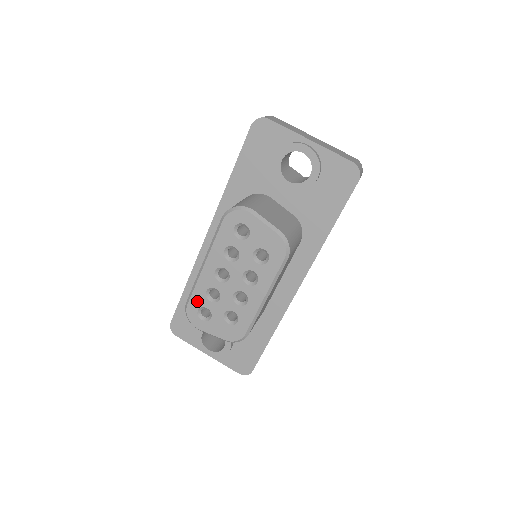
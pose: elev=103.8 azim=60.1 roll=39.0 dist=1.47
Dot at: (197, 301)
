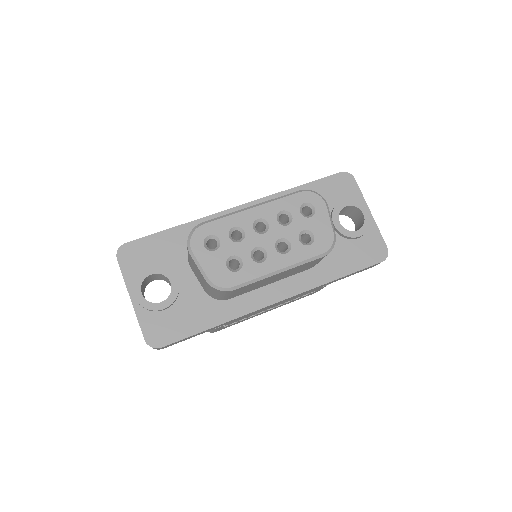
Dot at: (217, 228)
